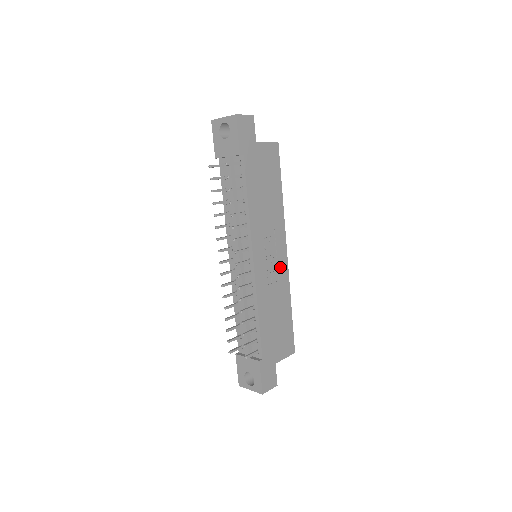
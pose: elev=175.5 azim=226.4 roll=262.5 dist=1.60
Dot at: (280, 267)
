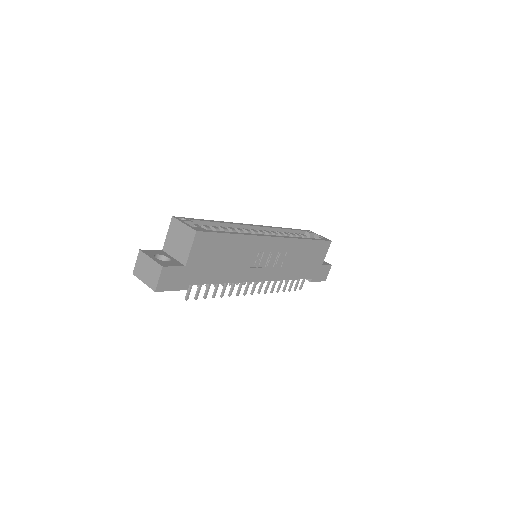
Dot at: (280, 248)
